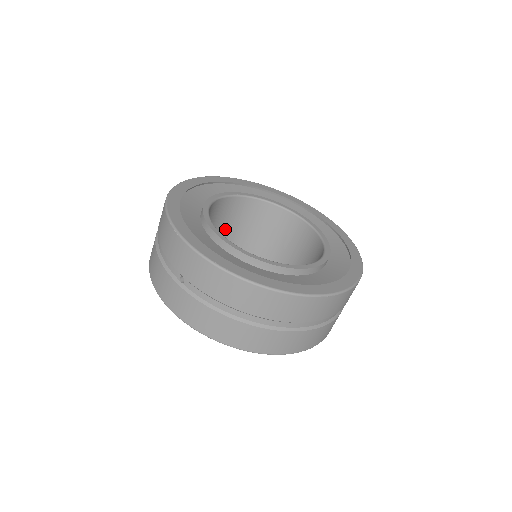
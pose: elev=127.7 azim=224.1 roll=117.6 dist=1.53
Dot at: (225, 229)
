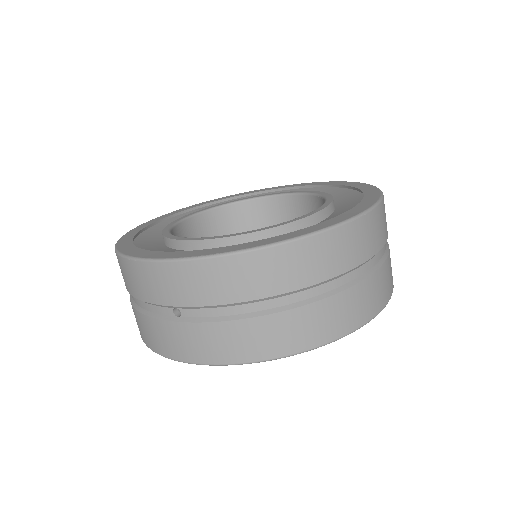
Dot at: occluded
